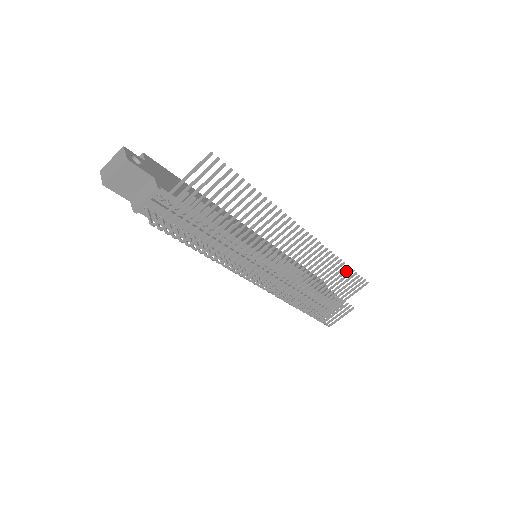
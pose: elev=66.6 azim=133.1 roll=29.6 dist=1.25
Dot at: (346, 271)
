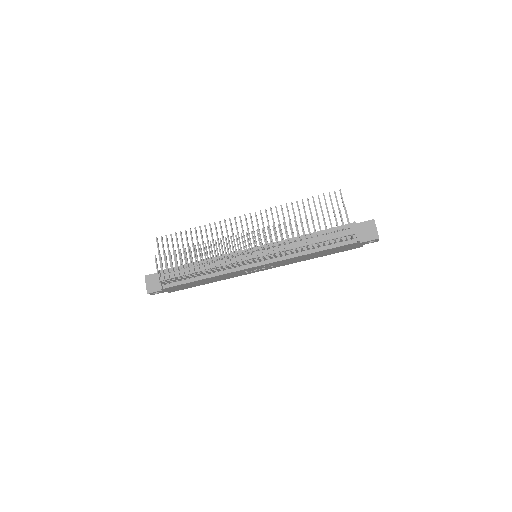
Dot at: occluded
